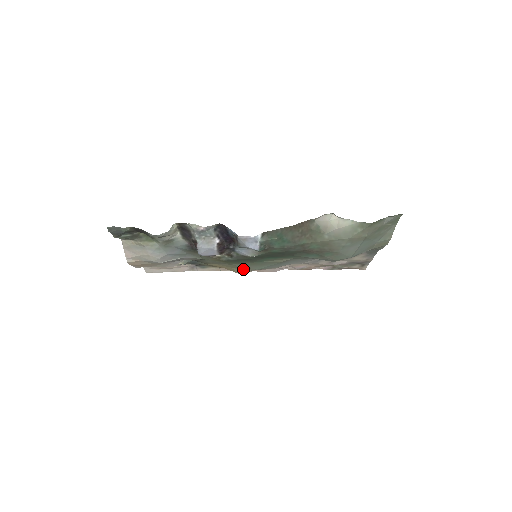
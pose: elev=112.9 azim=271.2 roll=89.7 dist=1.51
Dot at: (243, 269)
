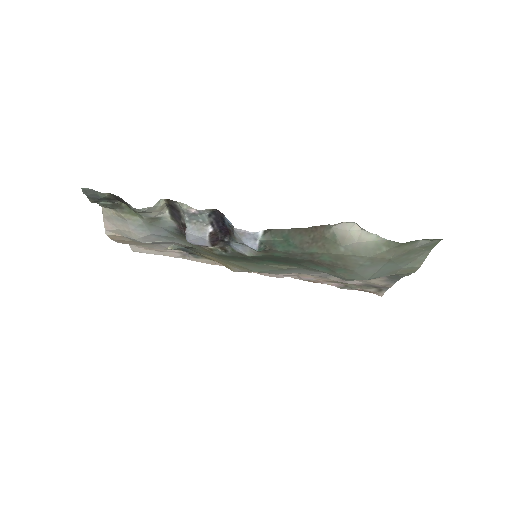
Dot at: (240, 268)
